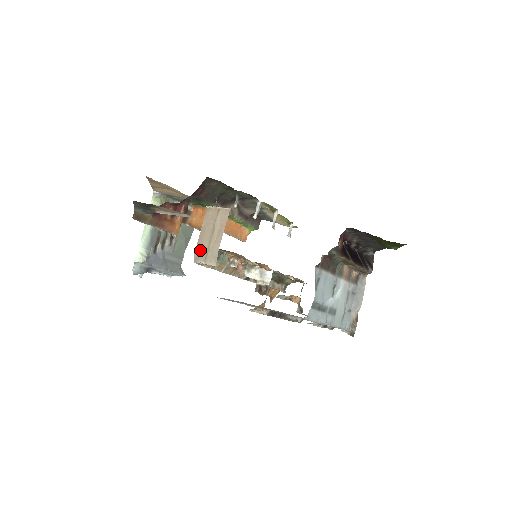
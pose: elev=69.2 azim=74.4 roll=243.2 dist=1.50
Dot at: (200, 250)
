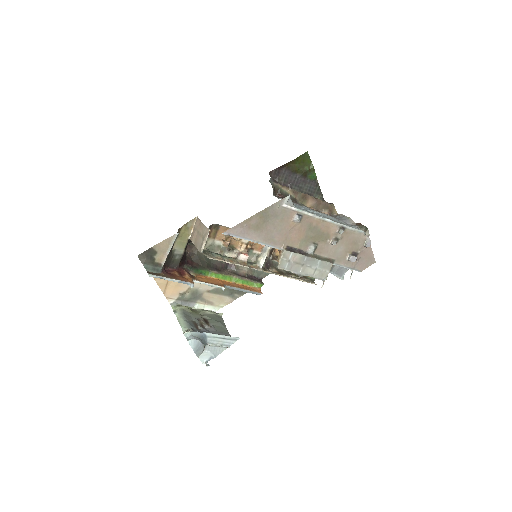
Dot at: (199, 245)
